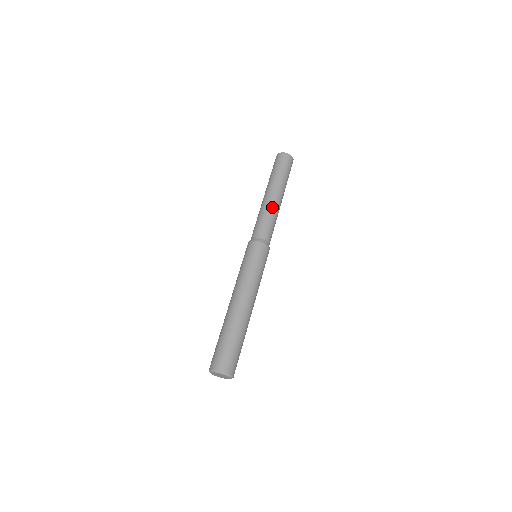
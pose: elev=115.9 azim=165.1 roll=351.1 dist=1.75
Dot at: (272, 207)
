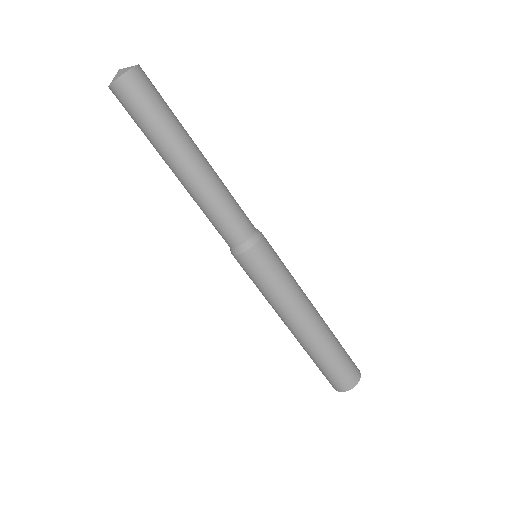
Dot at: (203, 193)
